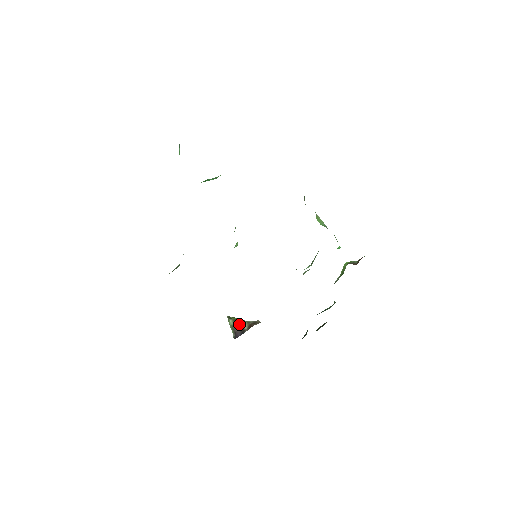
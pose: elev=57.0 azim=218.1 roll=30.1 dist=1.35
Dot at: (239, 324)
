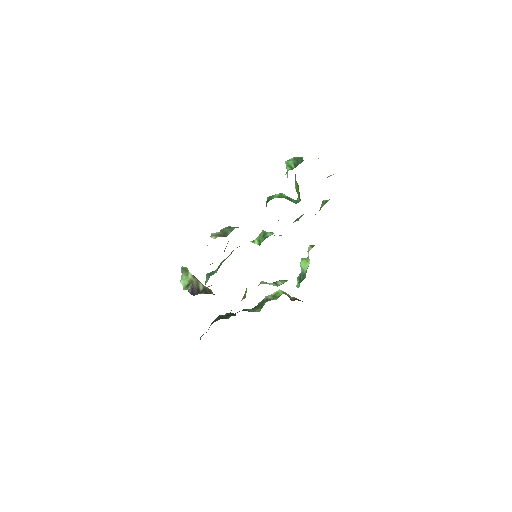
Dot at: (198, 283)
